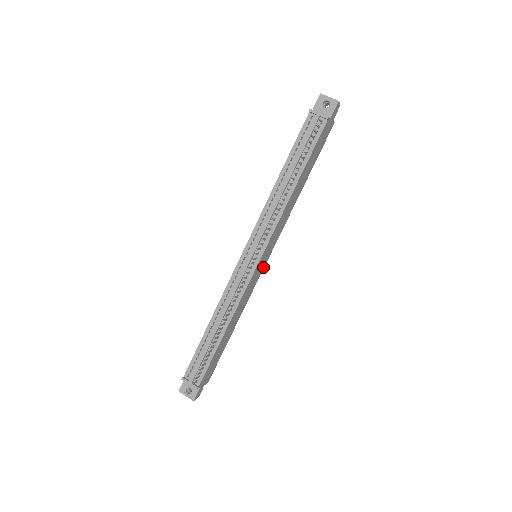
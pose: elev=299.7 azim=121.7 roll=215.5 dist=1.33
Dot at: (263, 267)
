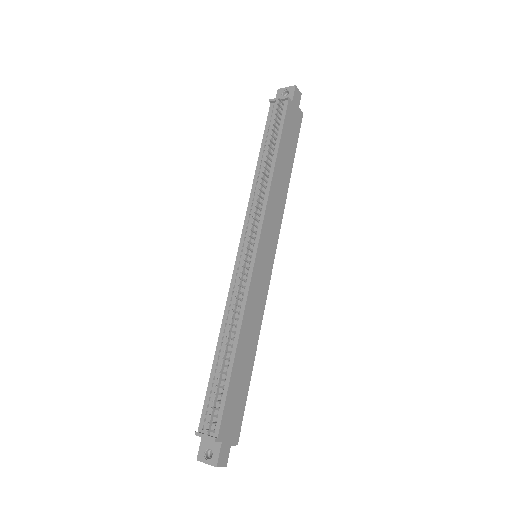
Dot at: (270, 271)
